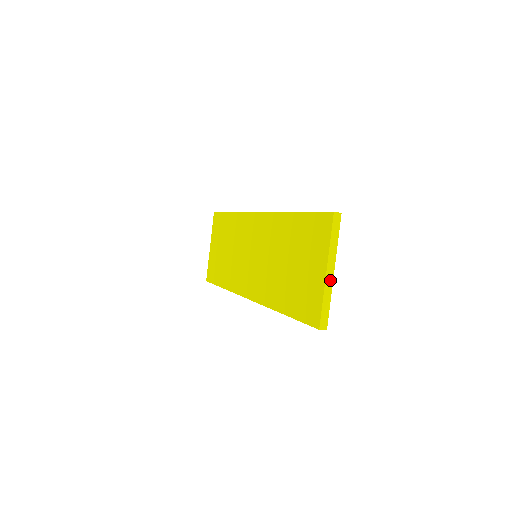
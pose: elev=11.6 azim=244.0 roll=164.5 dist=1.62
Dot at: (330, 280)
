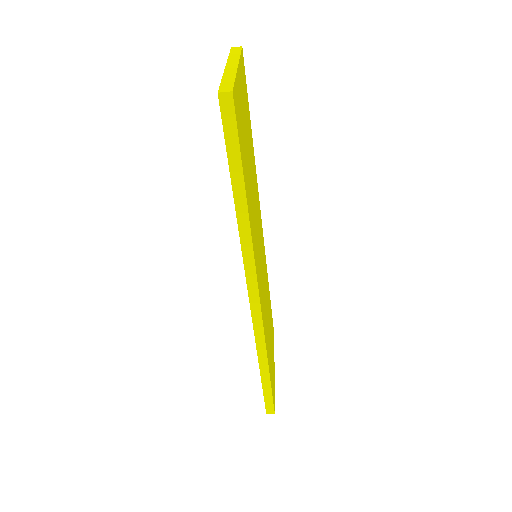
Dot at: (232, 70)
